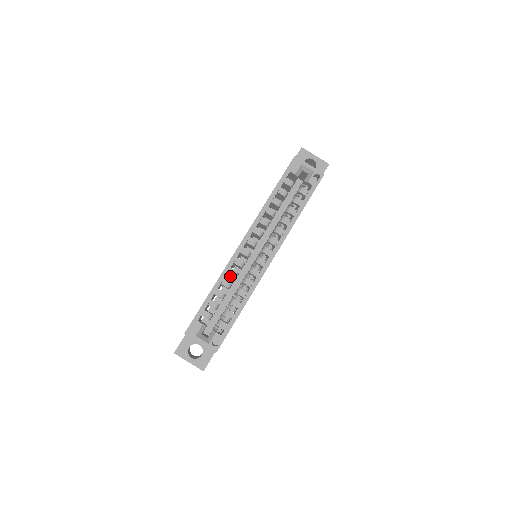
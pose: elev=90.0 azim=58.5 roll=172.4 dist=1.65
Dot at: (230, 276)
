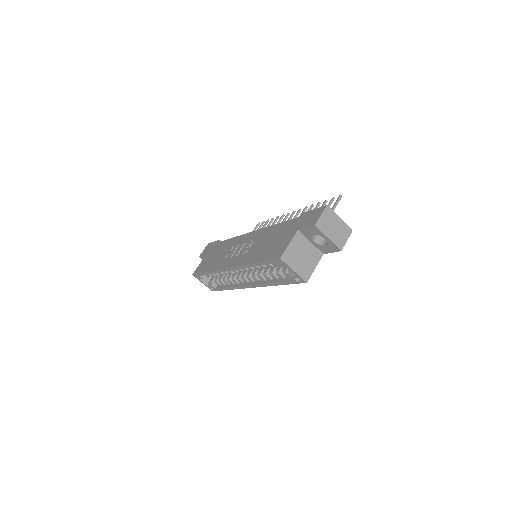
Dot at: occluded
